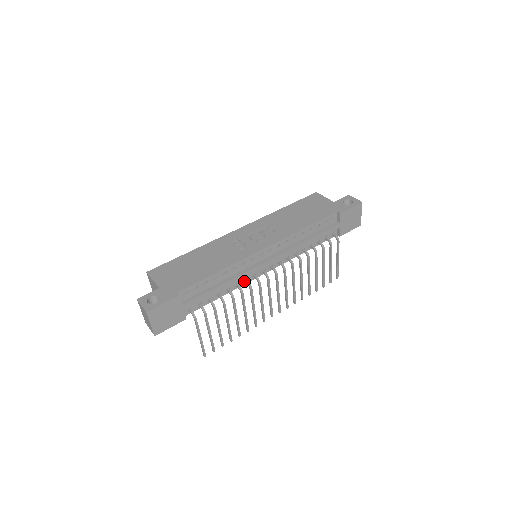
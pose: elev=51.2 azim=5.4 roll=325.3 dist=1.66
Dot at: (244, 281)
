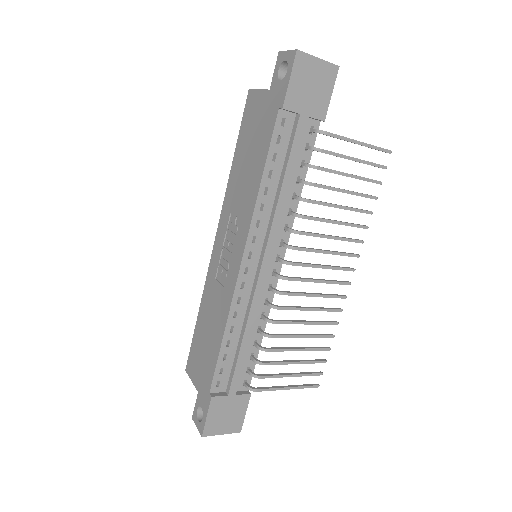
Dot at: (266, 303)
